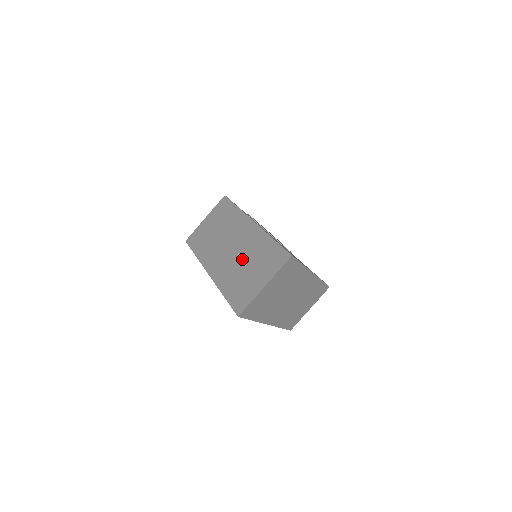
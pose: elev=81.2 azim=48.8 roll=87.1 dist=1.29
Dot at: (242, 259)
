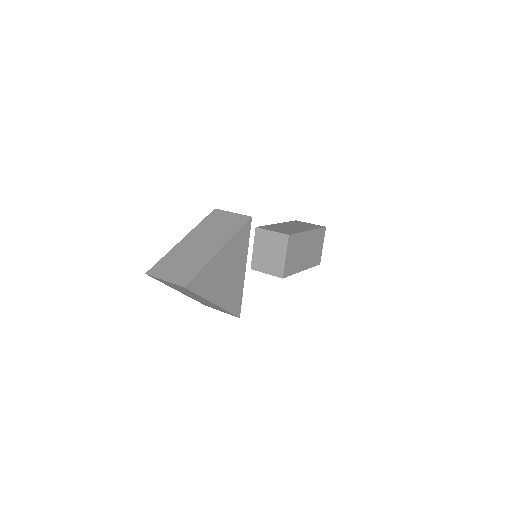
Dot at: (189, 256)
